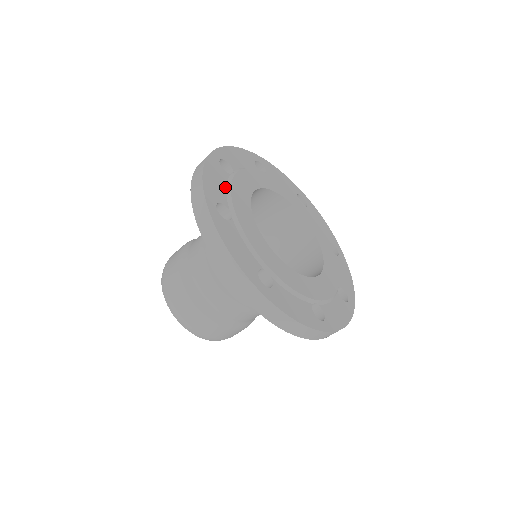
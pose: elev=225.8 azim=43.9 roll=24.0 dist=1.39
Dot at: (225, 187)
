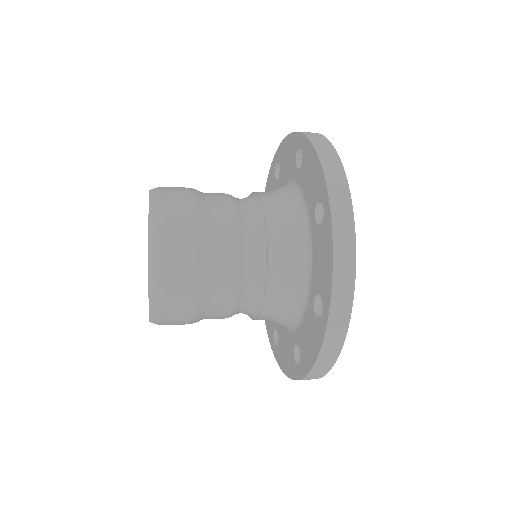
Dot at: occluded
